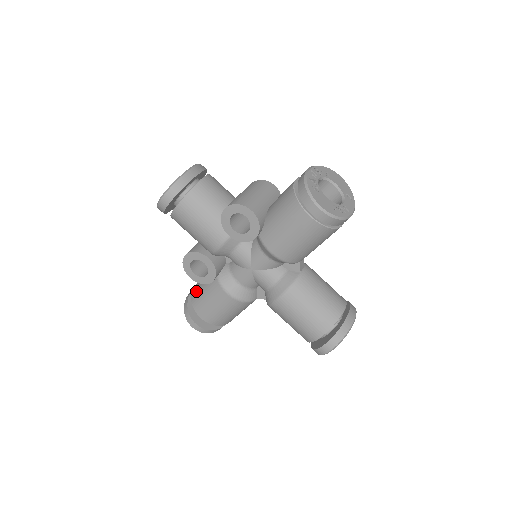
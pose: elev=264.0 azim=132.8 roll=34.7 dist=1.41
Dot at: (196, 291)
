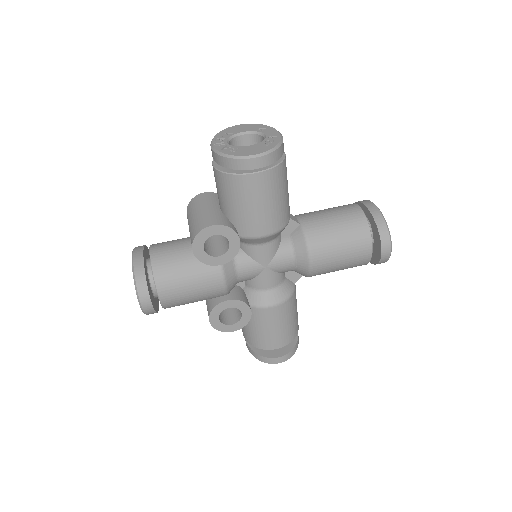
Dot at: (249, 336)
